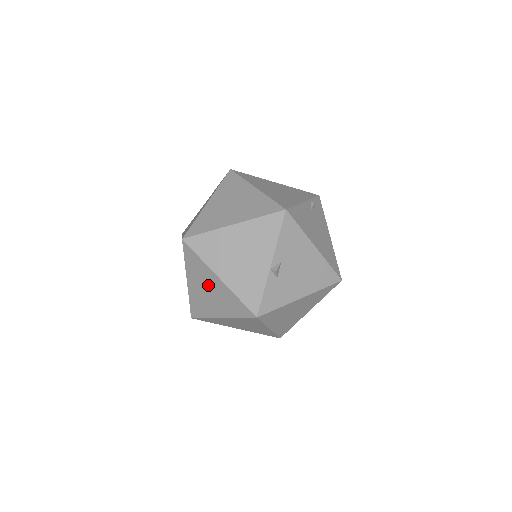
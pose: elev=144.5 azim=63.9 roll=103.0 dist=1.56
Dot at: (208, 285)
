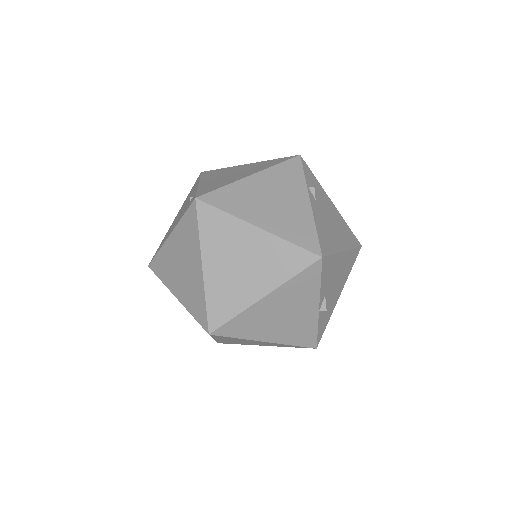
Dot at: occluded
